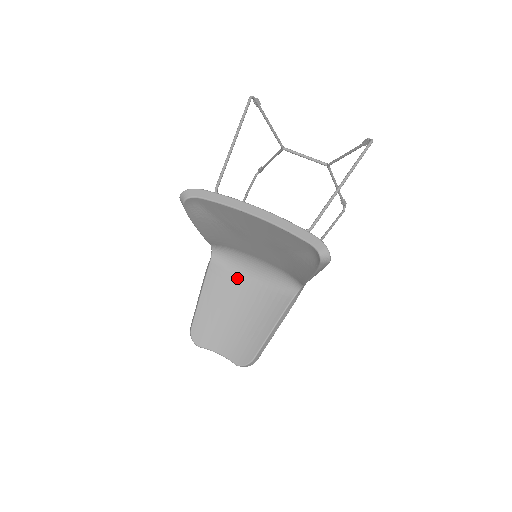
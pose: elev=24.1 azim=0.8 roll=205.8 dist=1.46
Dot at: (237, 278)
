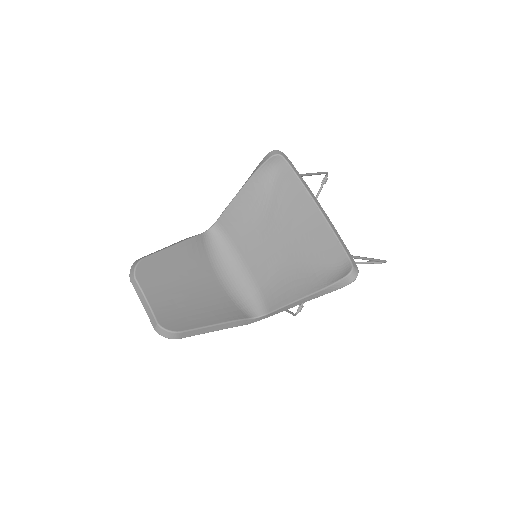
Dot at: (210, 266)
